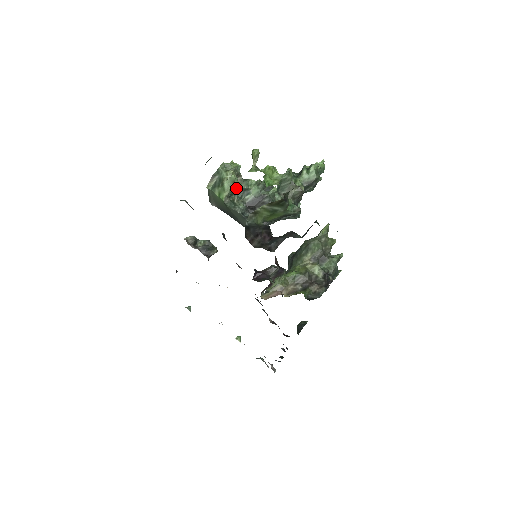
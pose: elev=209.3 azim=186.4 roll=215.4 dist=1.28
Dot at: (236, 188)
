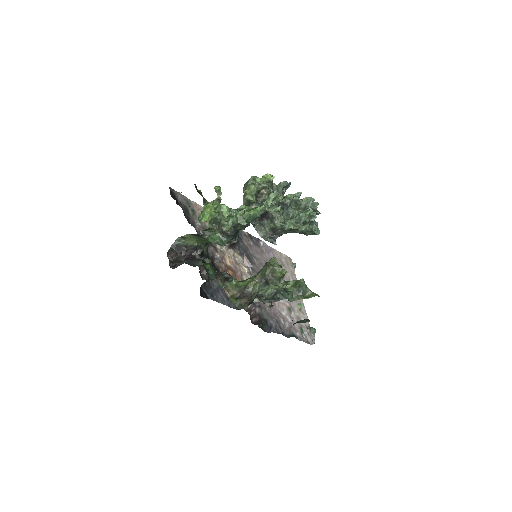
Dot at: (249, 201)
